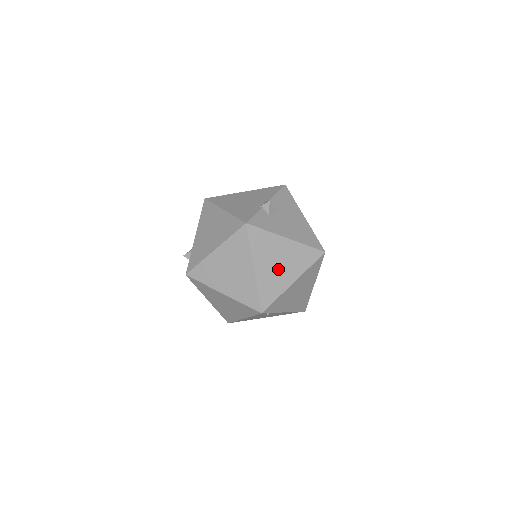
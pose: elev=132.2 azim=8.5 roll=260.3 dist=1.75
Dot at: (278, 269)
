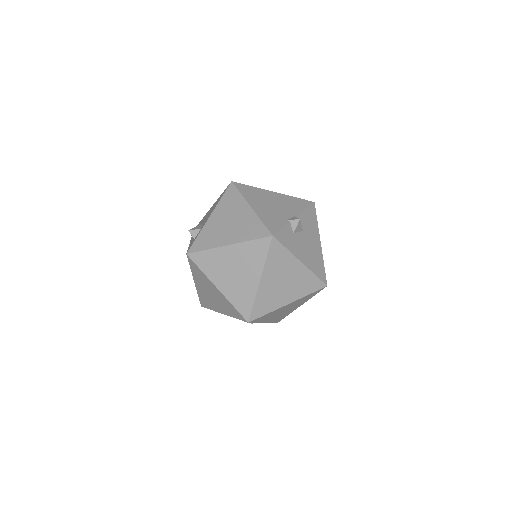
Dot at: (281, 288)
